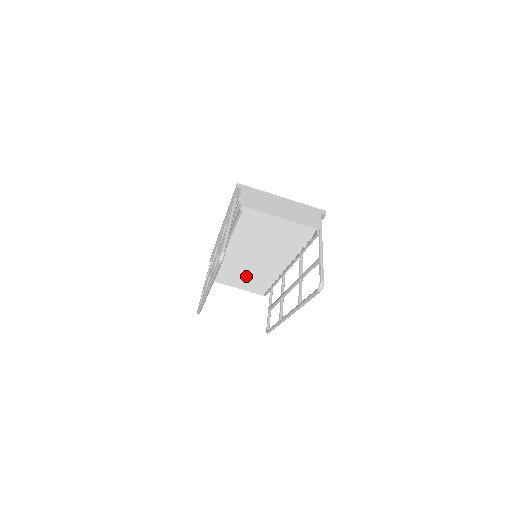
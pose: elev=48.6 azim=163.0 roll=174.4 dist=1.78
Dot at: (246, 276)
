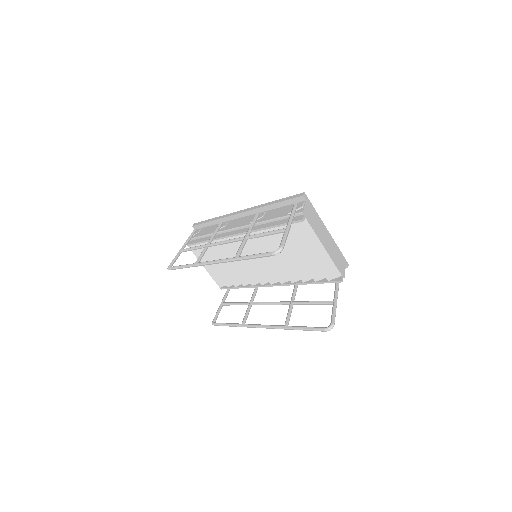
Dot at: (225, 264)
